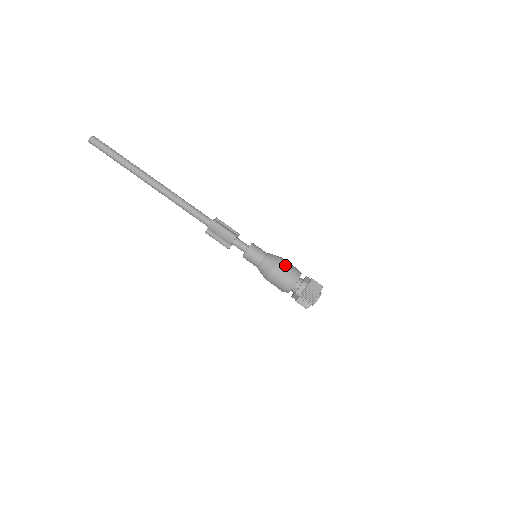
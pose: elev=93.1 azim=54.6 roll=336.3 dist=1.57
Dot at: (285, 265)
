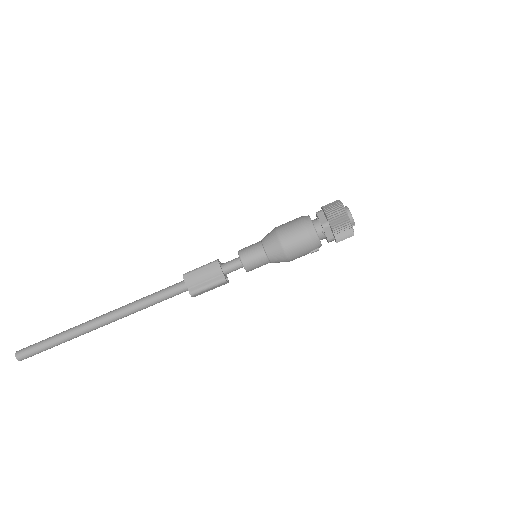
Dot at: (284, 224)
